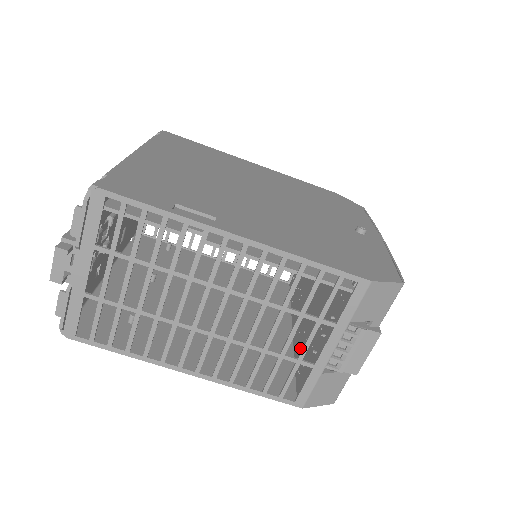
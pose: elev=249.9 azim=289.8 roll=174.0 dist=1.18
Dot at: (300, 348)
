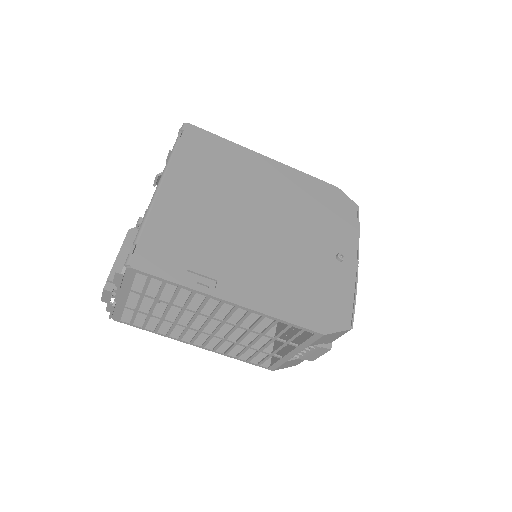
Dot at: (281, 323)
